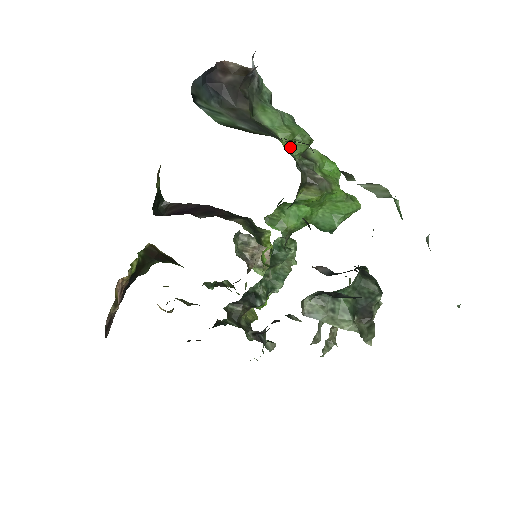
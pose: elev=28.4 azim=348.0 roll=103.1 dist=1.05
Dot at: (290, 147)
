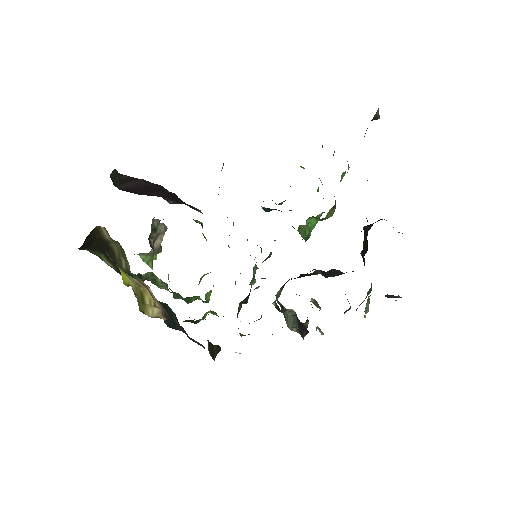
Dot at: (341, 176)
